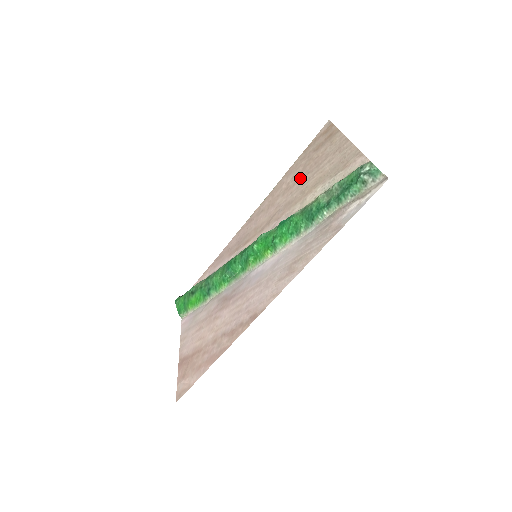
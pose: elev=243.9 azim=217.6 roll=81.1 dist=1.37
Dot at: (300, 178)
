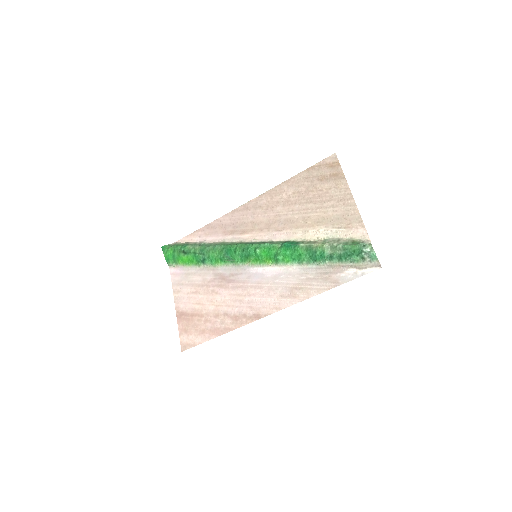
Dot at: (302, 201)
